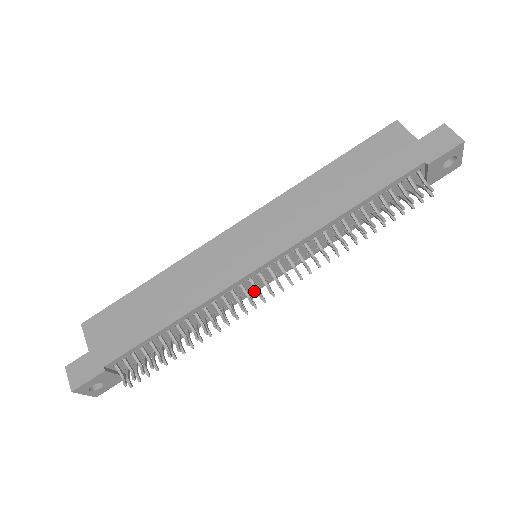
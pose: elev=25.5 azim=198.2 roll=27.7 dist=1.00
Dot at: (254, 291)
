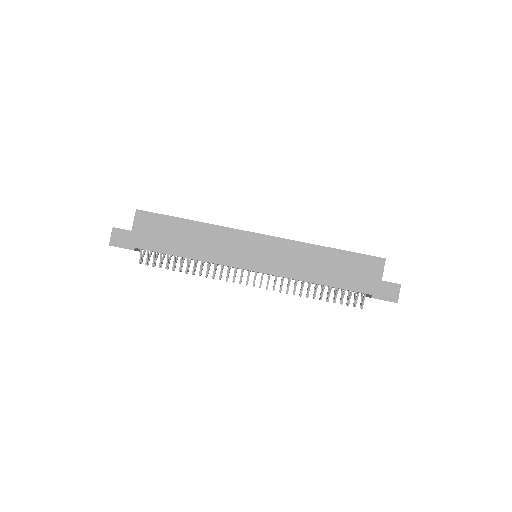
Dot at: occluded
